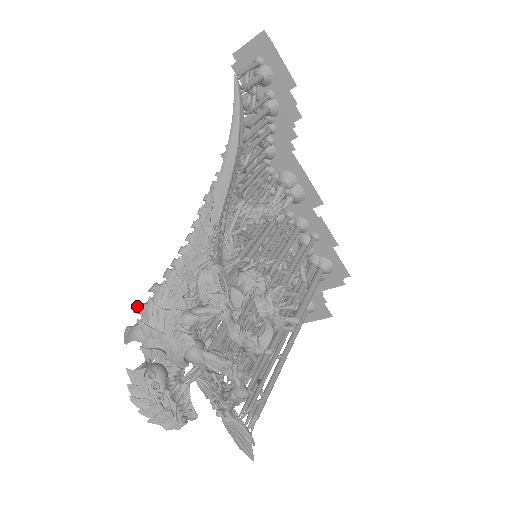
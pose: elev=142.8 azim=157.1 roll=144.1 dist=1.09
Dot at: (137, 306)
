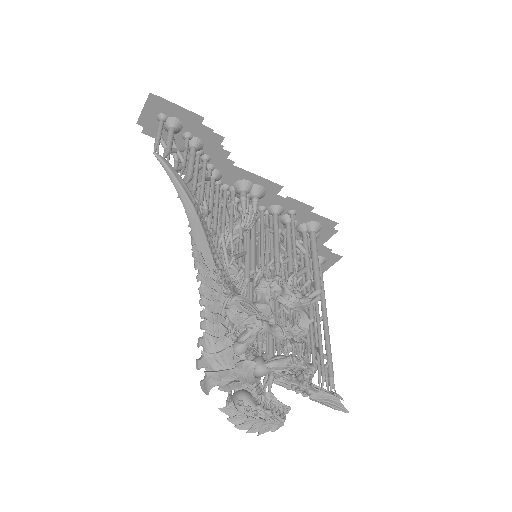
Dot at: (197, 364)
